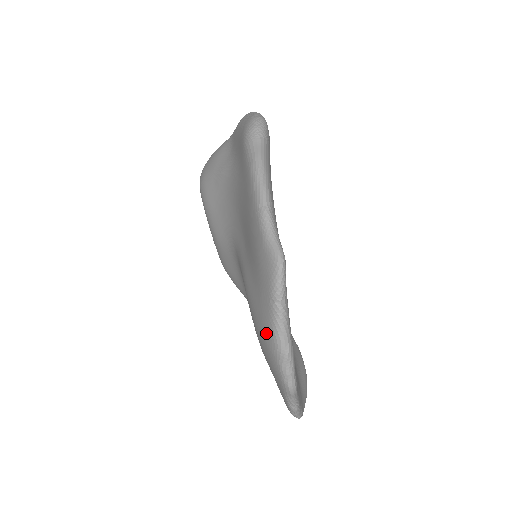
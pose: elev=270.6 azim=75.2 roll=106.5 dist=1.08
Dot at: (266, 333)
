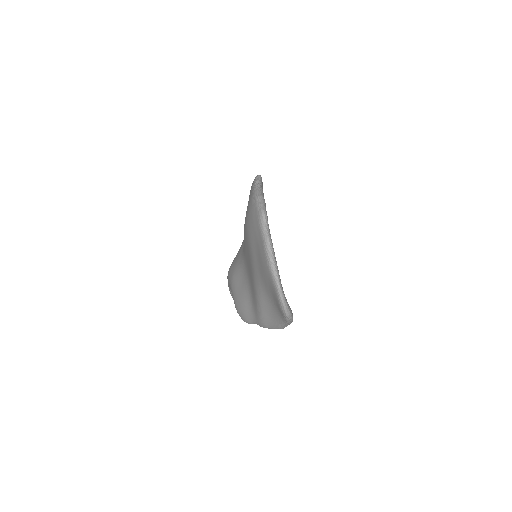
Dot at: (250, 202)
